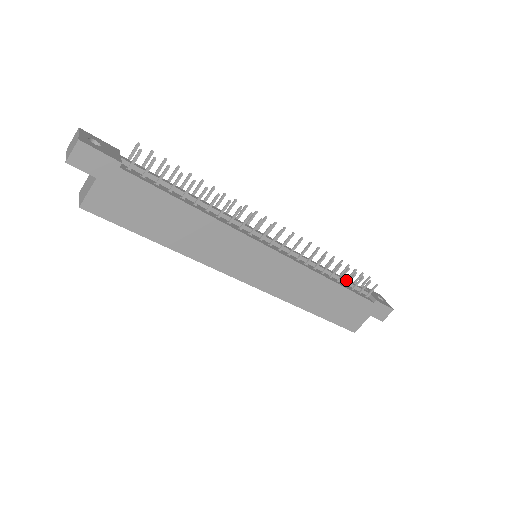
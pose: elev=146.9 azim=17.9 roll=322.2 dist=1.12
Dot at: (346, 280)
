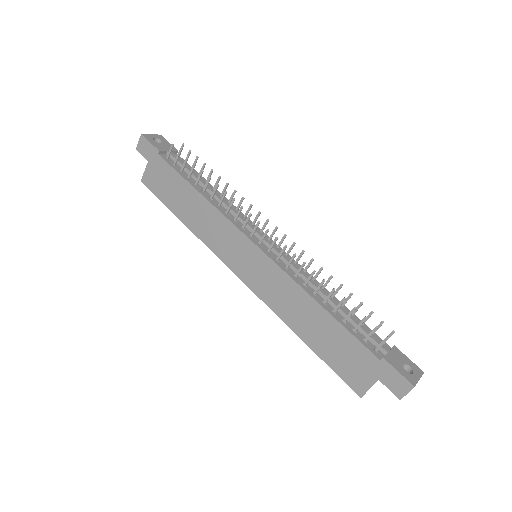
Dot at: (351, 318)
